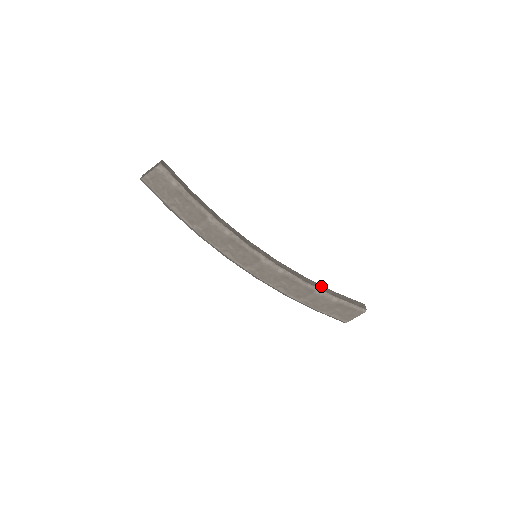
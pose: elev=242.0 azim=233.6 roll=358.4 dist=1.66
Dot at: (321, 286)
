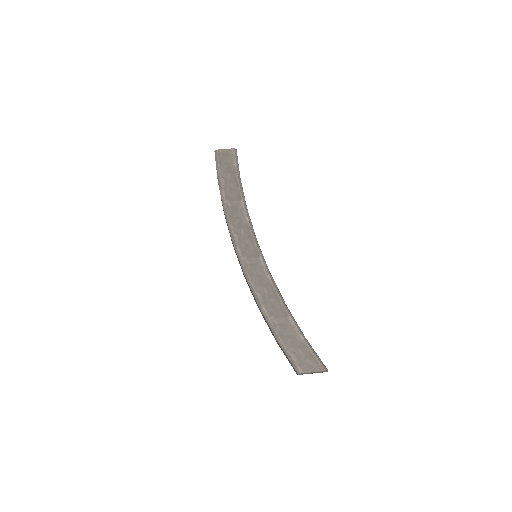
Dot at: occluded
